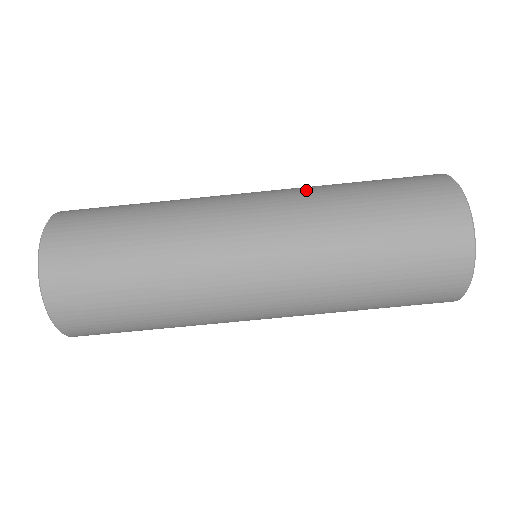
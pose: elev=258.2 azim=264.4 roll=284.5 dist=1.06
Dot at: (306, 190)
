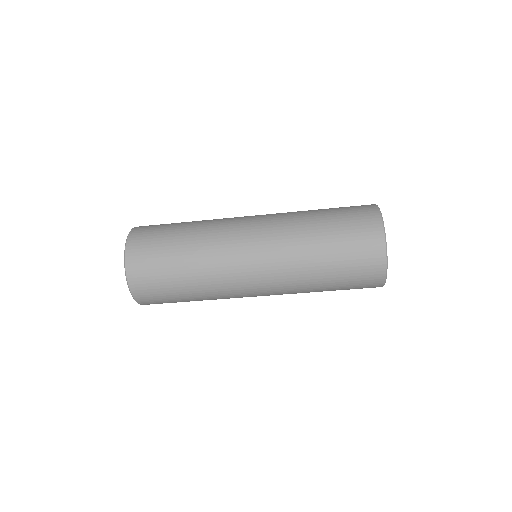
Dot at: (287, 230)
